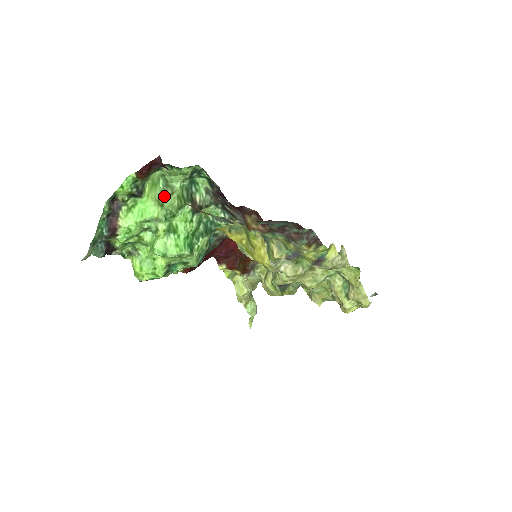
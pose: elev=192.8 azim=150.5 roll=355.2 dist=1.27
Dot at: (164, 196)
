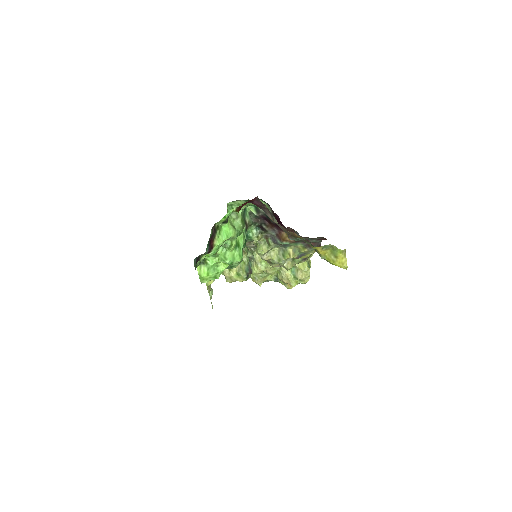
Dot at: (232, 220)
